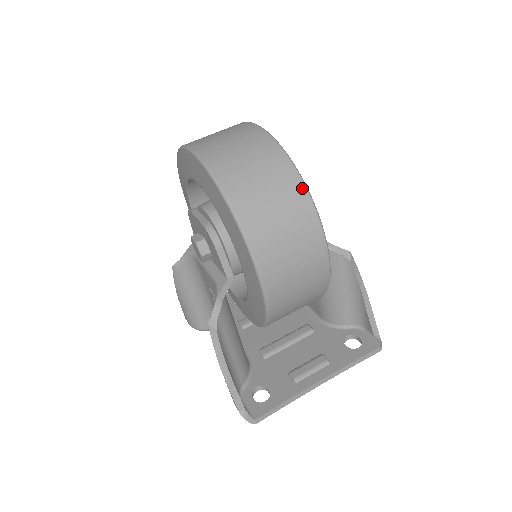
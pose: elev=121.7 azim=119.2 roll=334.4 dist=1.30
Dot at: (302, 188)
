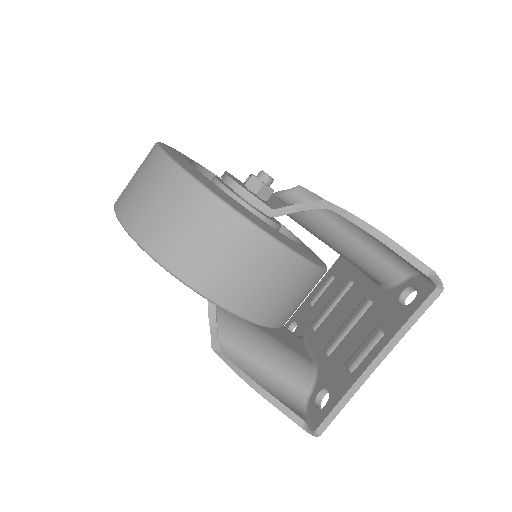
Dot at: (184, 178)
